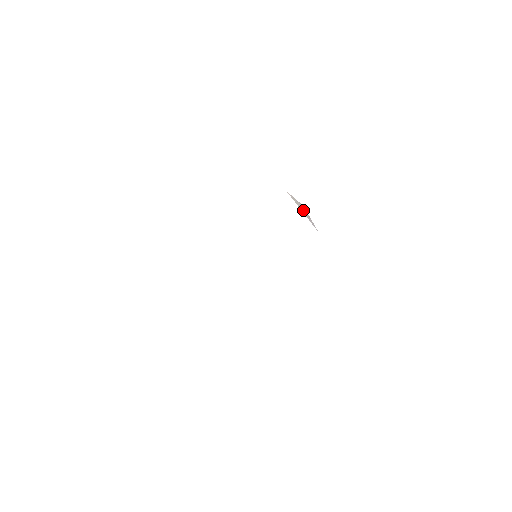
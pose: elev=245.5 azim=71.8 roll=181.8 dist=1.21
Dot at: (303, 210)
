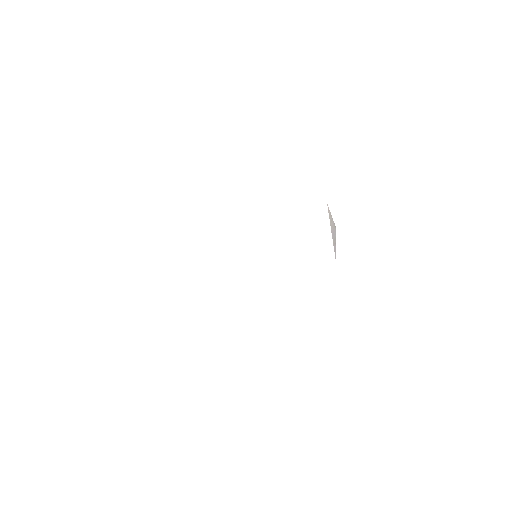
Dot at: (333, 232)
